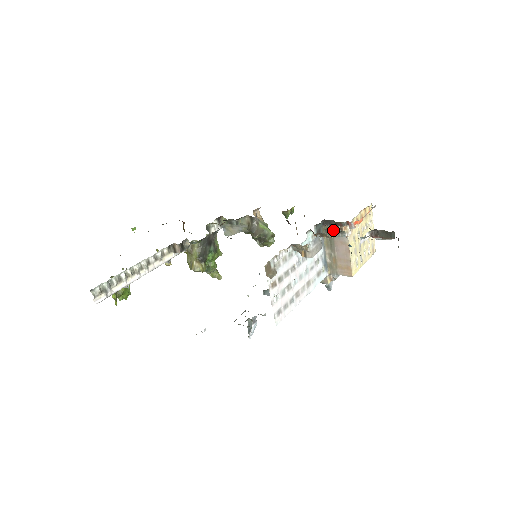
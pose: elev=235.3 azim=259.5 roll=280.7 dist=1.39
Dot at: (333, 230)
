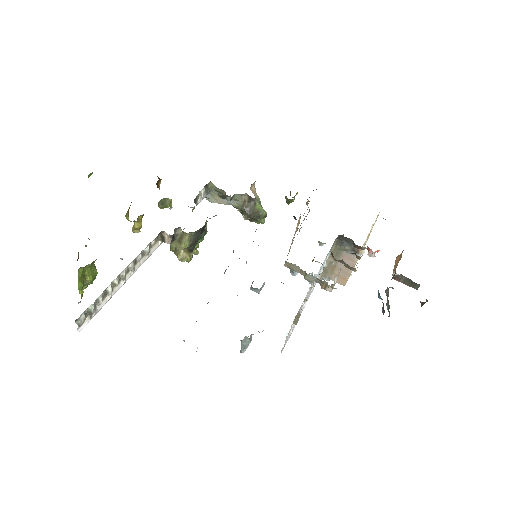
Dot at: (346, 246)
